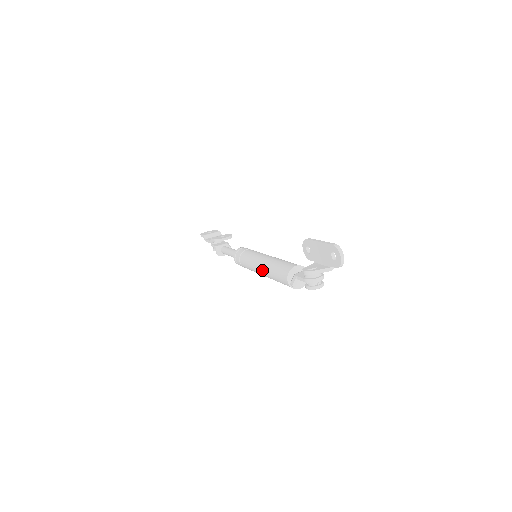
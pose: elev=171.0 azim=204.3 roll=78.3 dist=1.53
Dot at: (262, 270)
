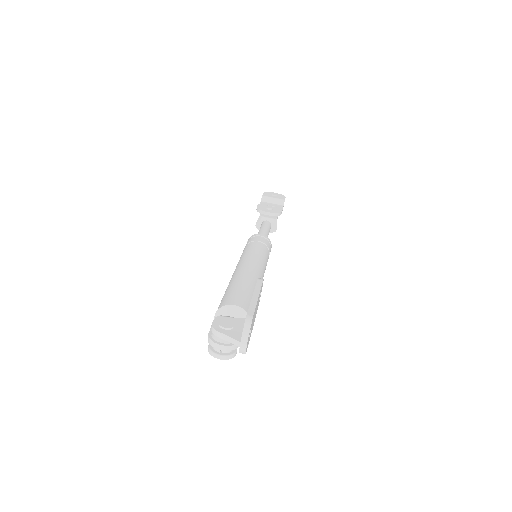
Dot at: occluded
